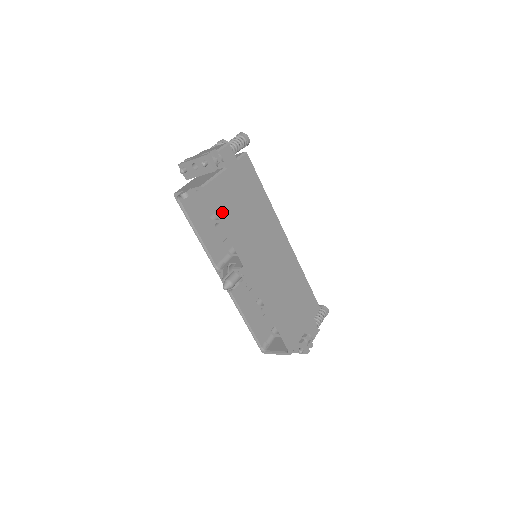
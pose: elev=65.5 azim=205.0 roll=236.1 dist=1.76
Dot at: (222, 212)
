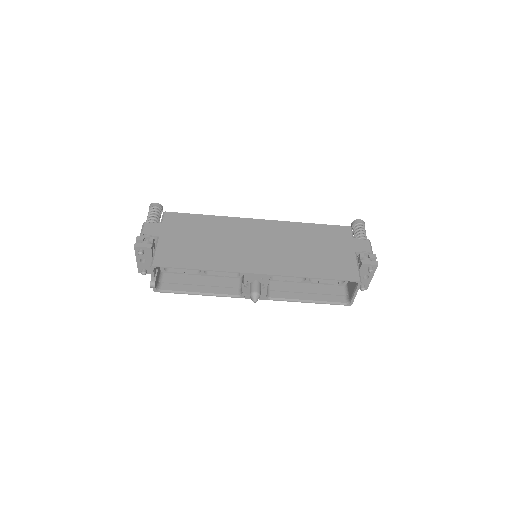
Dot at: (184, 263)
